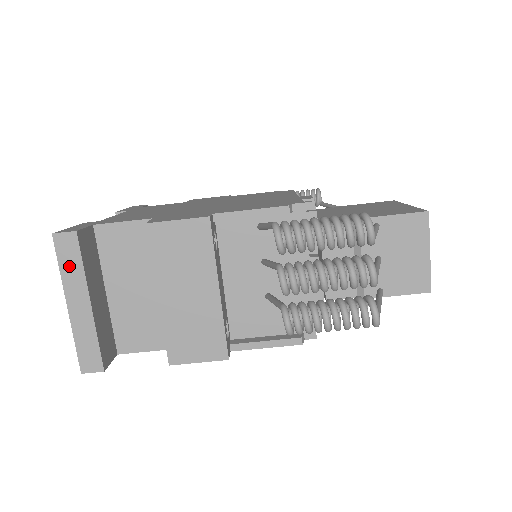
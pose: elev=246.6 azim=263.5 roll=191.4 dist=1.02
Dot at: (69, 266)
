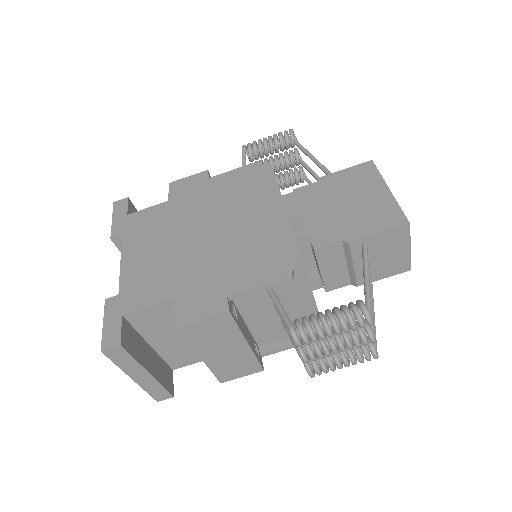
Dot at: (123, 362)
